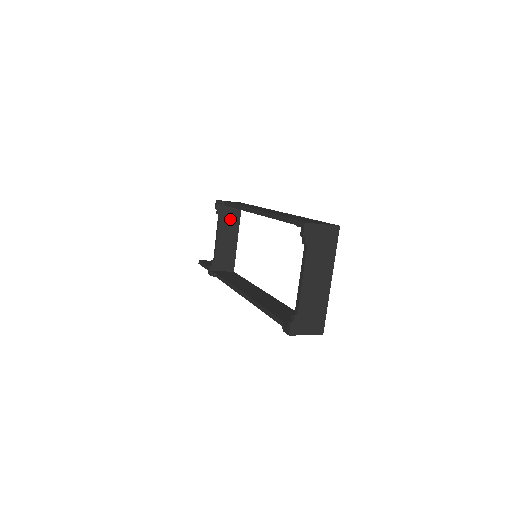
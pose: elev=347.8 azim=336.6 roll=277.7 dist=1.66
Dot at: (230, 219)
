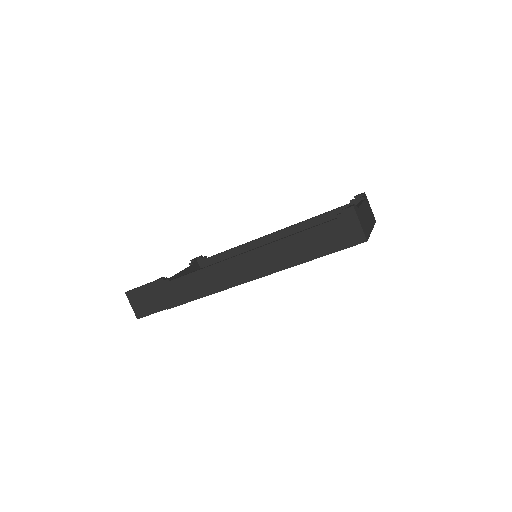
Dot at: occluded
